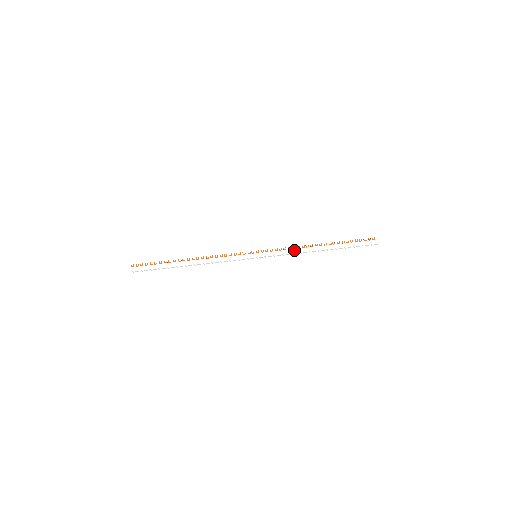
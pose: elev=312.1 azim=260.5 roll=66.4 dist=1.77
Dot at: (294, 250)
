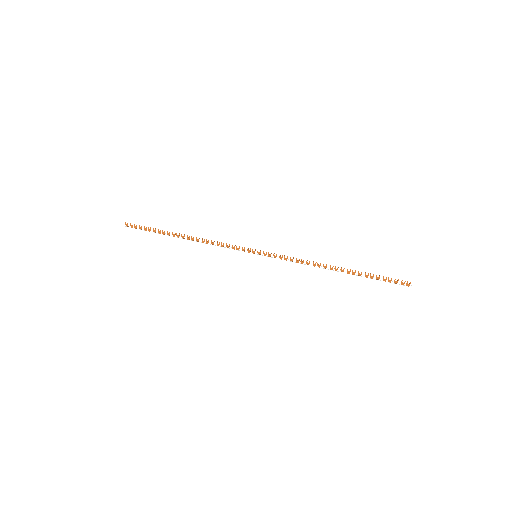
Dot at: (301, 265)
